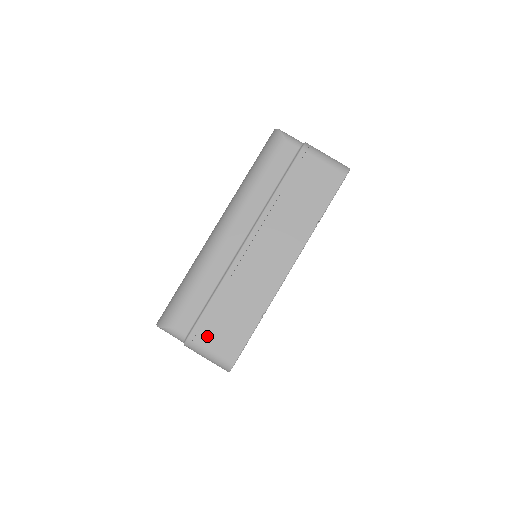
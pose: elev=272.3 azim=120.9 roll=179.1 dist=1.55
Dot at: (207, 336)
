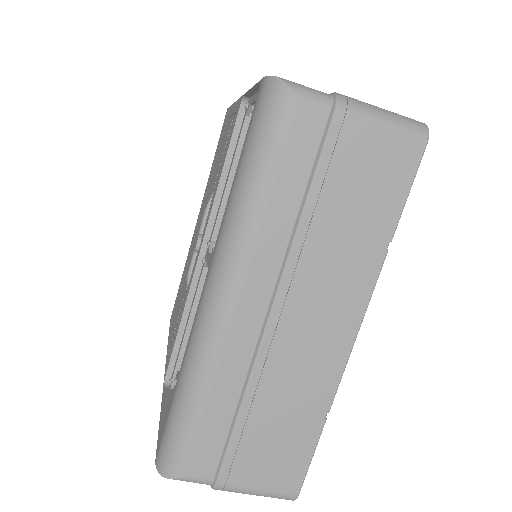
Dot at: (246, 472)
